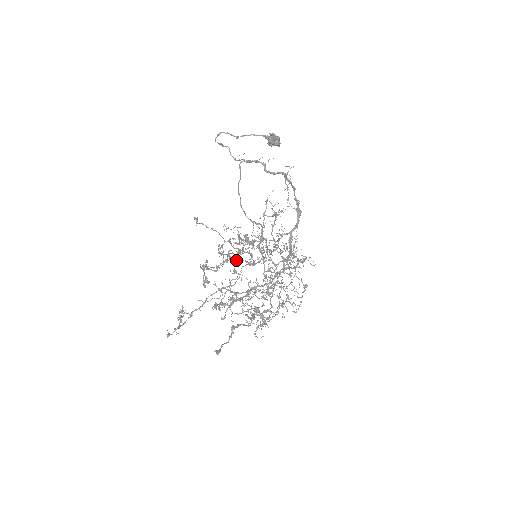
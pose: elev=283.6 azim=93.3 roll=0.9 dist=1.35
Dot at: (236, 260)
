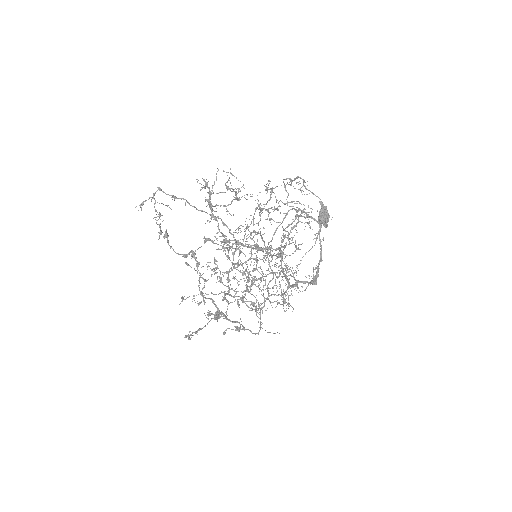
Dot at: (240, 225)
